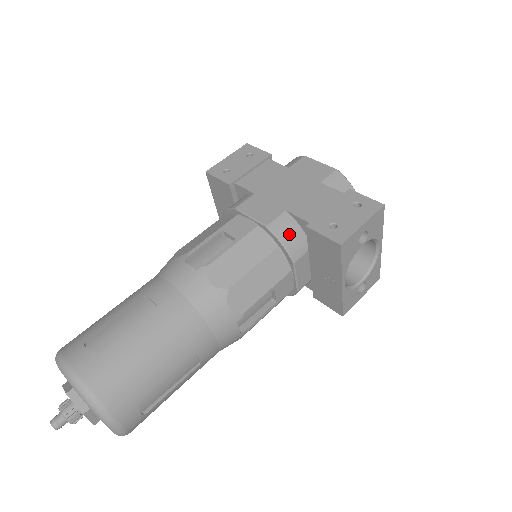
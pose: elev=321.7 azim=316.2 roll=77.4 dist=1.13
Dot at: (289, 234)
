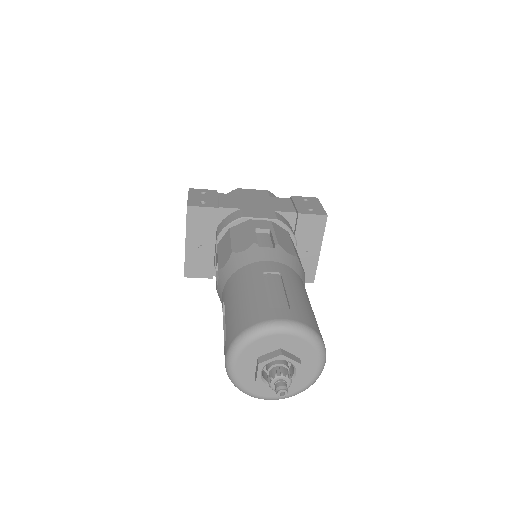
Dot at: (287, 224)
